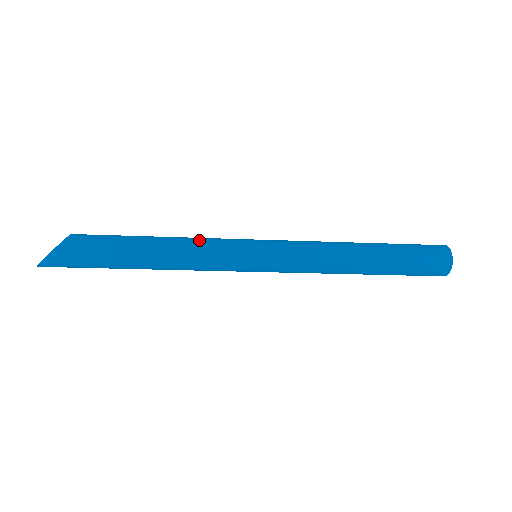
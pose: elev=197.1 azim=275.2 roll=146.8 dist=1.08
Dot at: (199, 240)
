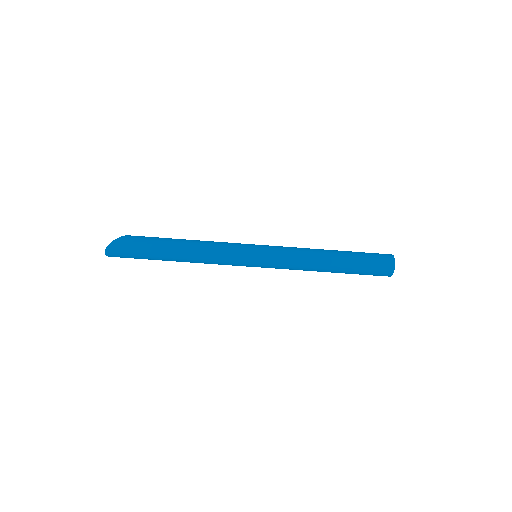
Dot at: occluded
